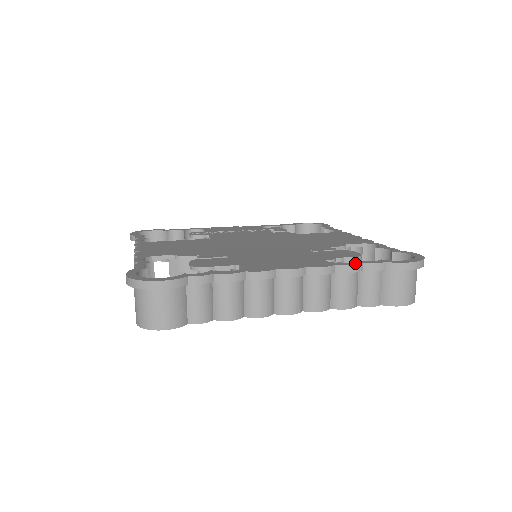
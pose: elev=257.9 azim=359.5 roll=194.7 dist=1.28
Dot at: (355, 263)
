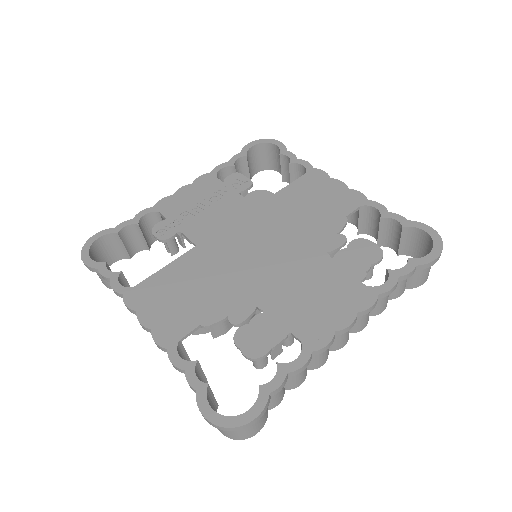
Dot at: (393, 282)
